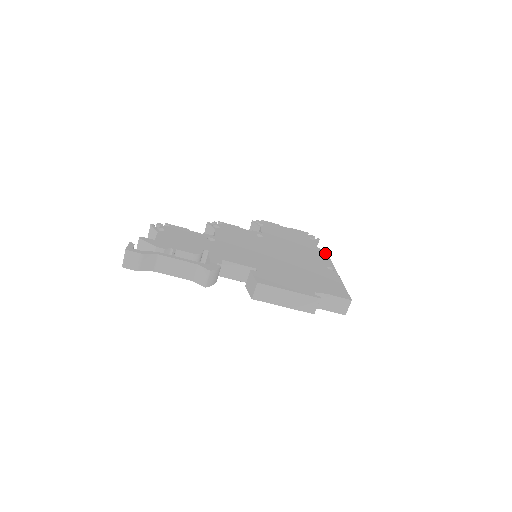
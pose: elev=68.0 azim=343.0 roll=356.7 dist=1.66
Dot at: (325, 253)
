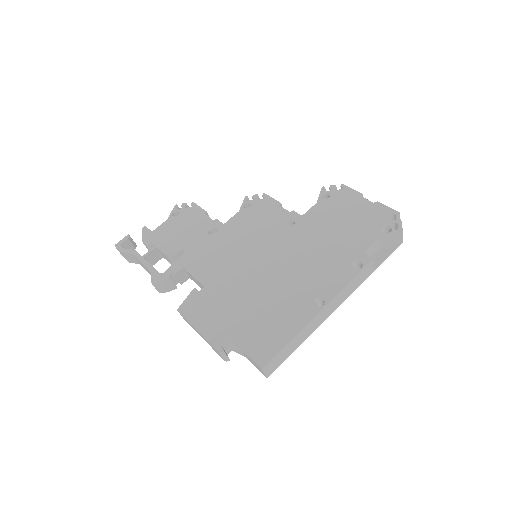
Dot at: (361, 266)
